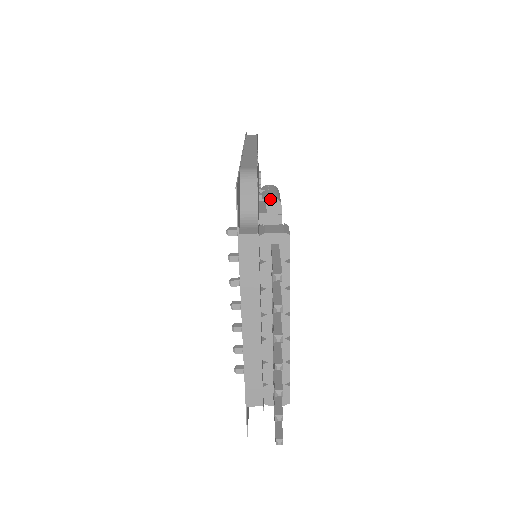
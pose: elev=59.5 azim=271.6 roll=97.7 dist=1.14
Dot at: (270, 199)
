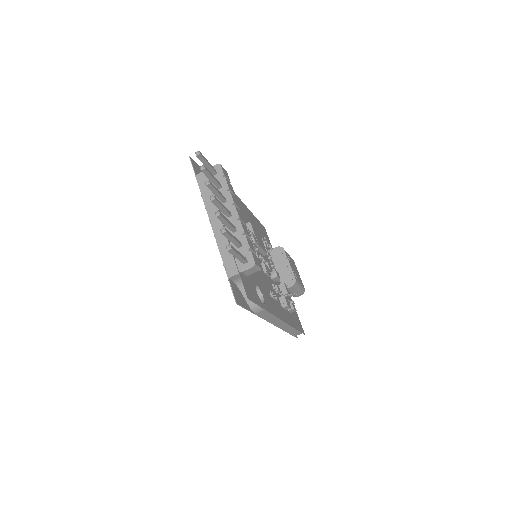
Dot at: (275, 248)
